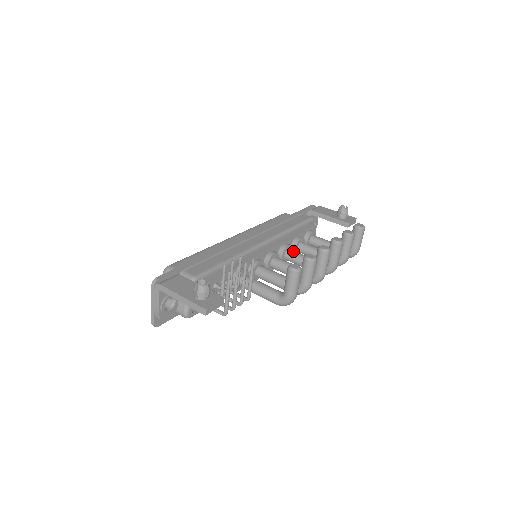
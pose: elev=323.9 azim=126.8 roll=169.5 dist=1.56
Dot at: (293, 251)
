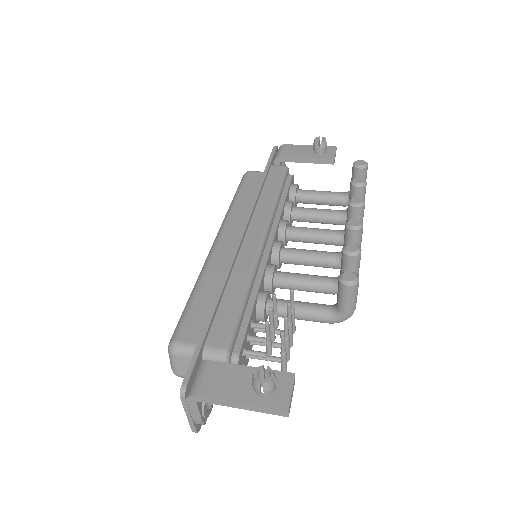
Dot at: (295, 228)
